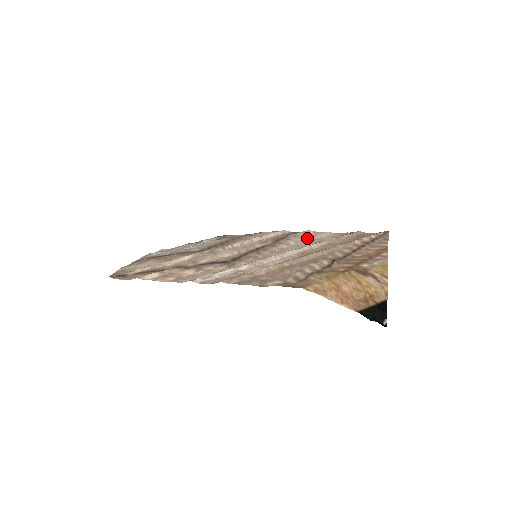
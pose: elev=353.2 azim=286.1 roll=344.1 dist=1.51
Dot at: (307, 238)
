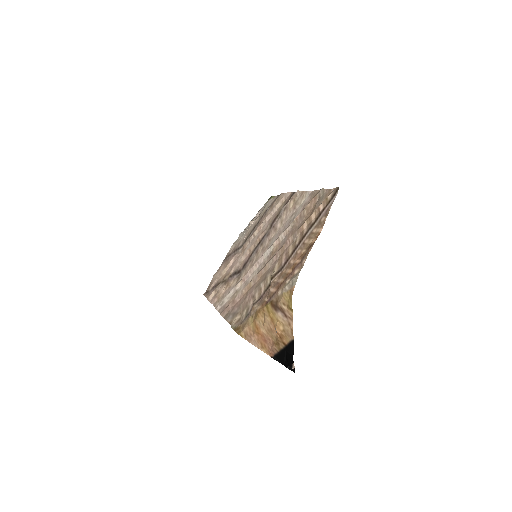
Dot at: (290, 211)
